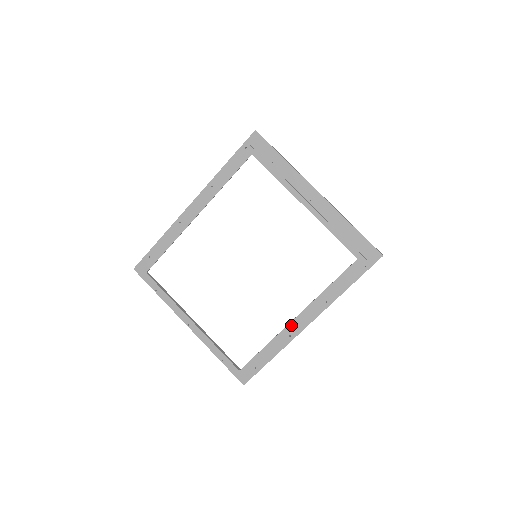
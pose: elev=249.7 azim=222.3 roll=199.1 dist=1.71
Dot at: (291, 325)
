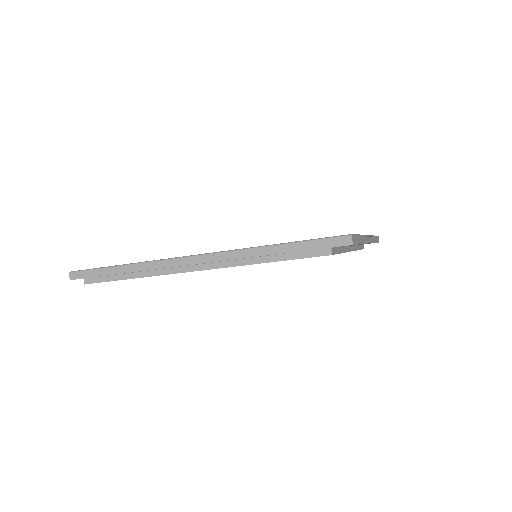
Dot at: occluded
